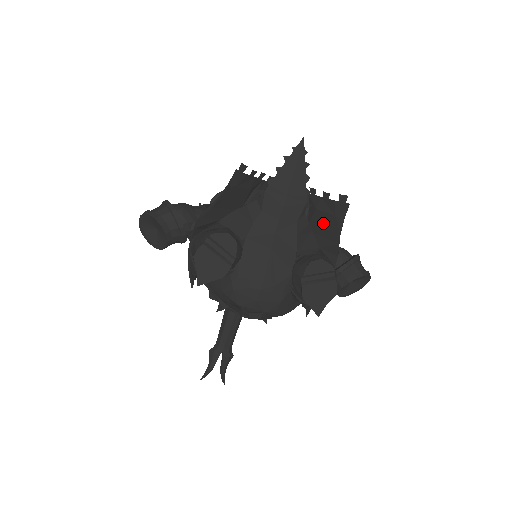
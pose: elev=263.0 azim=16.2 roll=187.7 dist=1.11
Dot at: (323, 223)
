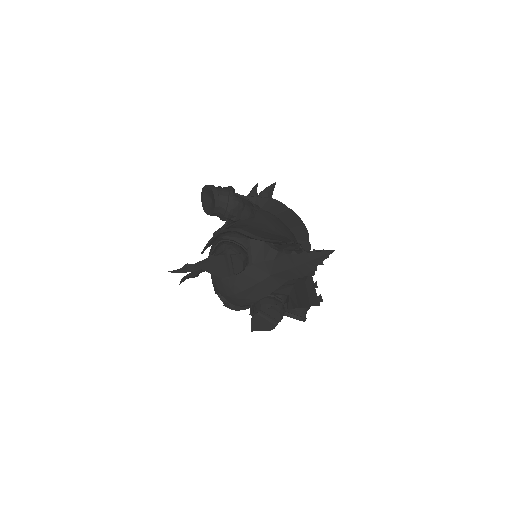
Dot at: (301, 292)
